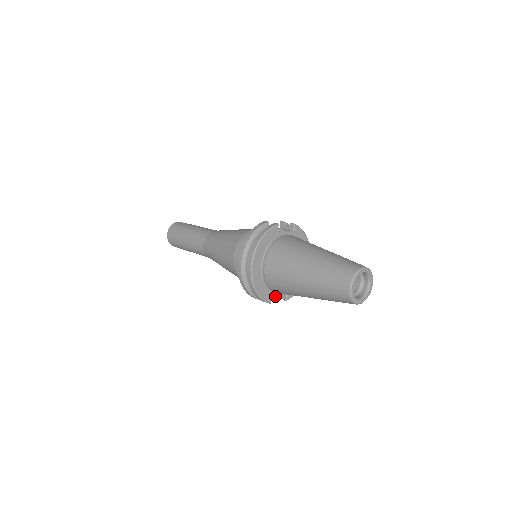
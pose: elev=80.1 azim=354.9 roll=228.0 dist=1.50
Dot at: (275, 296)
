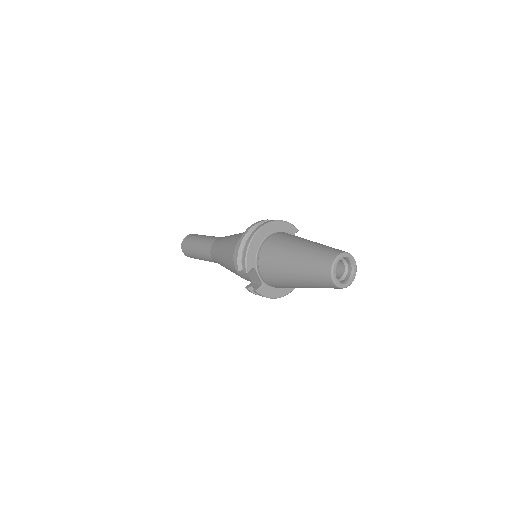
Dot at: (248, 287)
